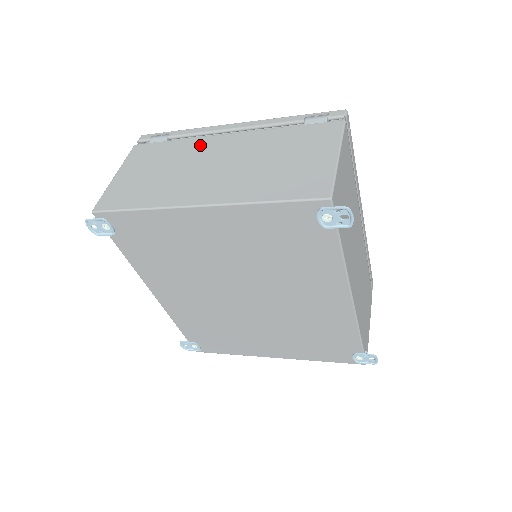
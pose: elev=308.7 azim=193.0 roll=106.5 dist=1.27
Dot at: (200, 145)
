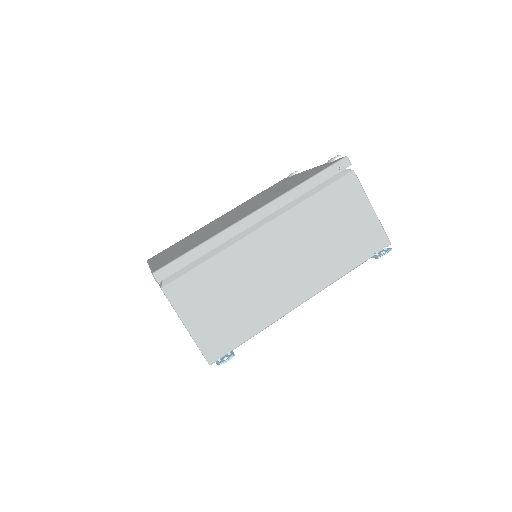
Dot at: occluded
